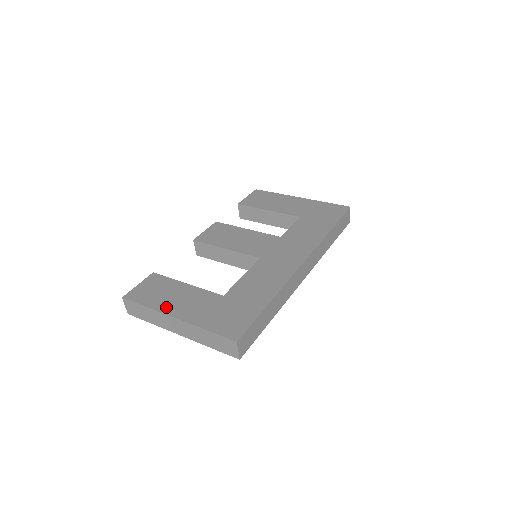
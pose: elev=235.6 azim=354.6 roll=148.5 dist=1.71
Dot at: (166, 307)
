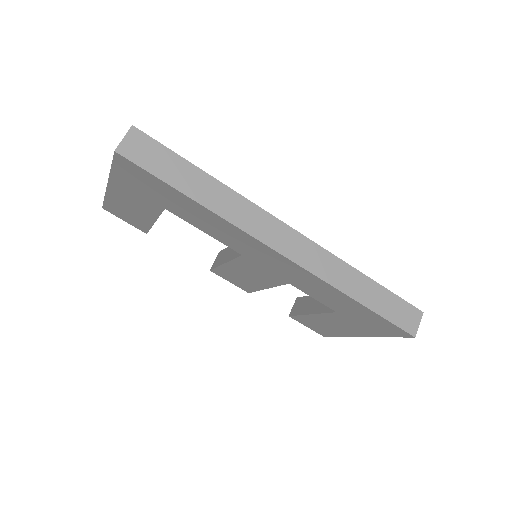
Dot at: occluded
